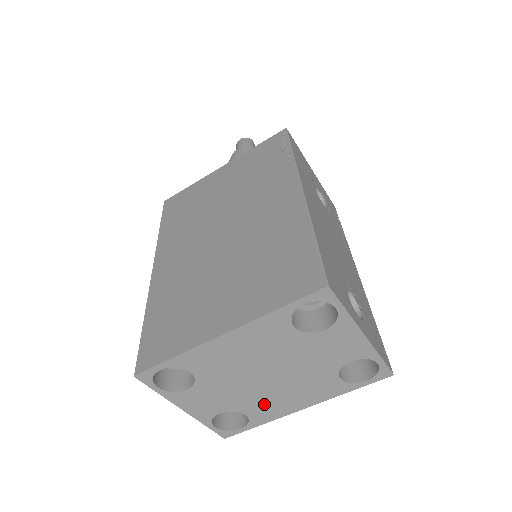
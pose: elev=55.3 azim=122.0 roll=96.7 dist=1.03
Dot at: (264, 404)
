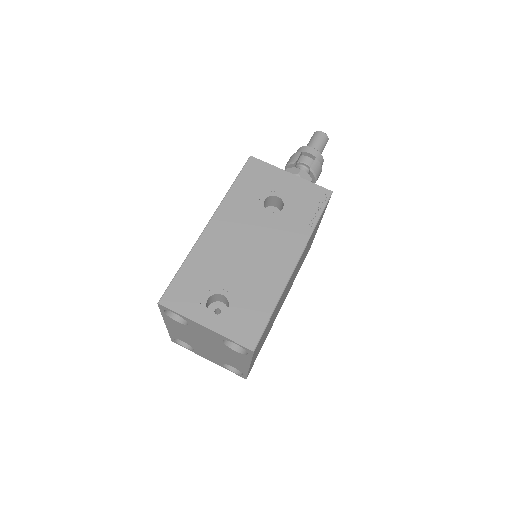
Dot at: (230, 361)
